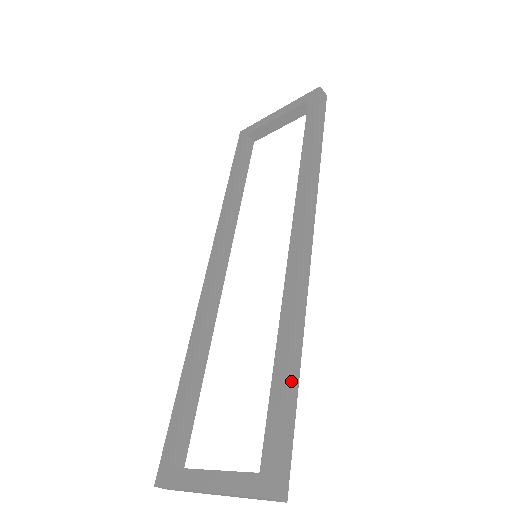
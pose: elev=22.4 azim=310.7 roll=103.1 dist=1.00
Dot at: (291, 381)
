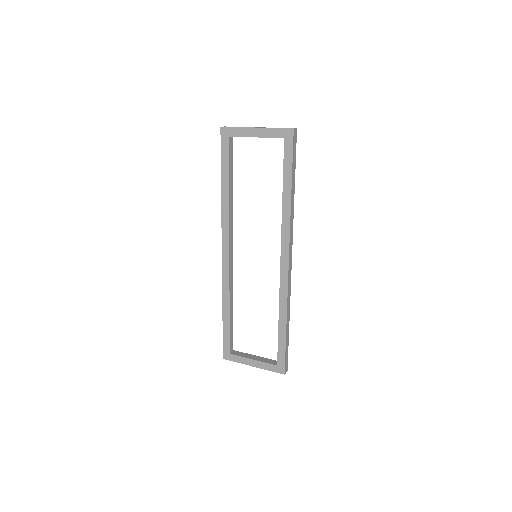
Dot at: (287, 334)
